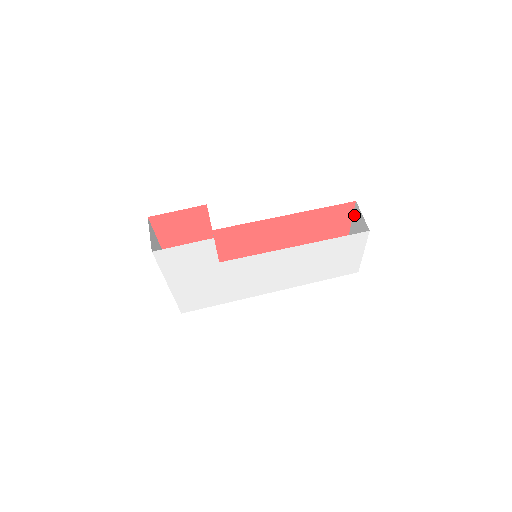
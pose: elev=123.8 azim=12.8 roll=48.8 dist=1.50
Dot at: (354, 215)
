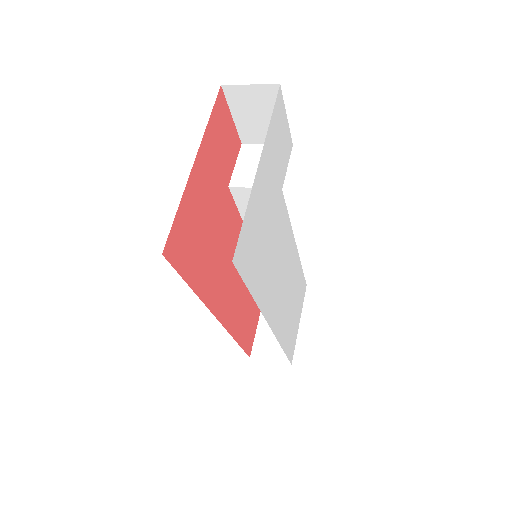
Dot at: occluded
